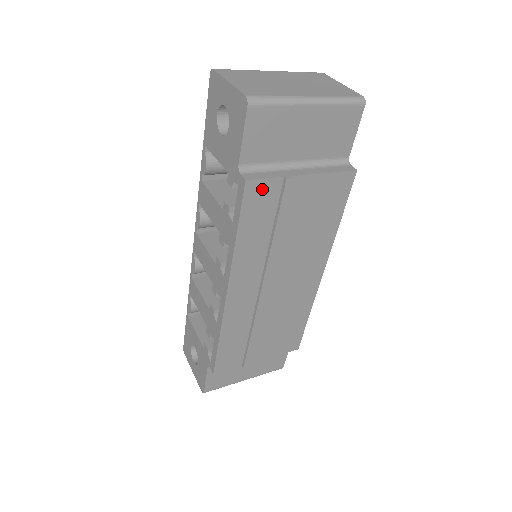
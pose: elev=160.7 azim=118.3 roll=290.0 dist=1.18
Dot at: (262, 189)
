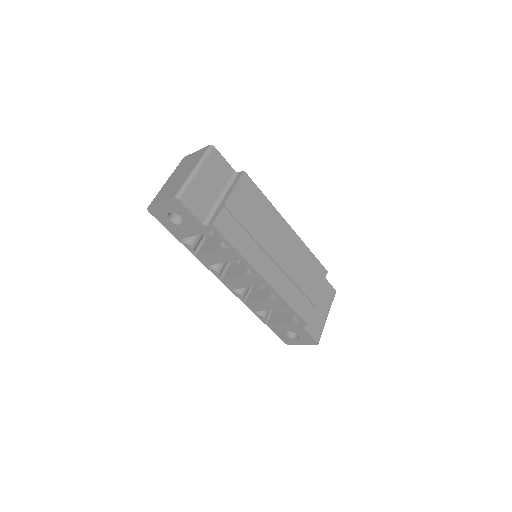
Dot at: (222, 221)
